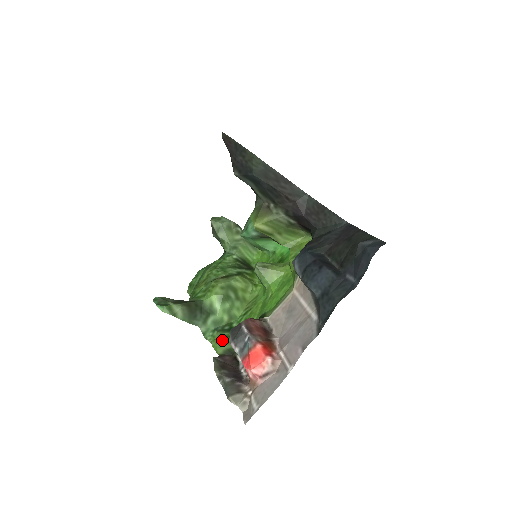
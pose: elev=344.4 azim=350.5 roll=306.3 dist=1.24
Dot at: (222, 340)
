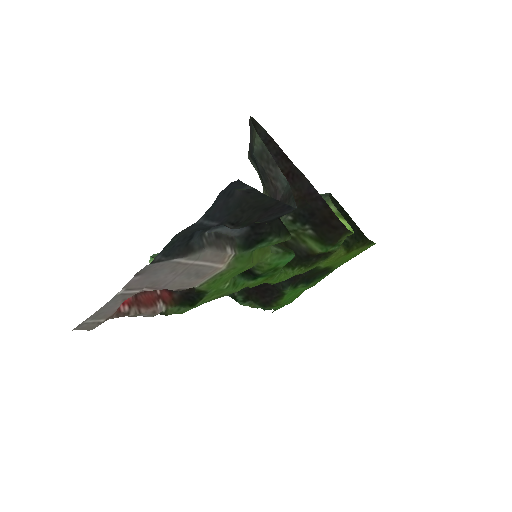
Dot at: occluded
